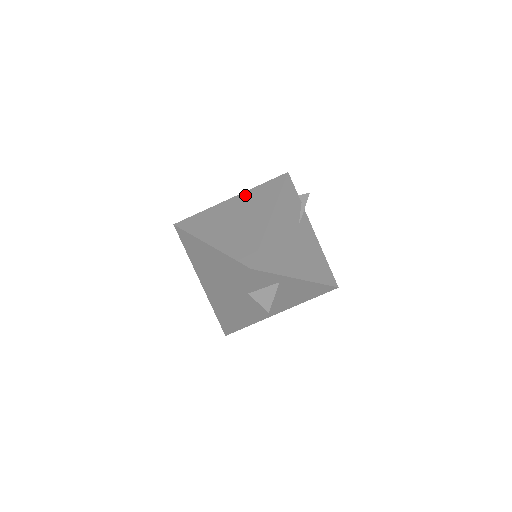
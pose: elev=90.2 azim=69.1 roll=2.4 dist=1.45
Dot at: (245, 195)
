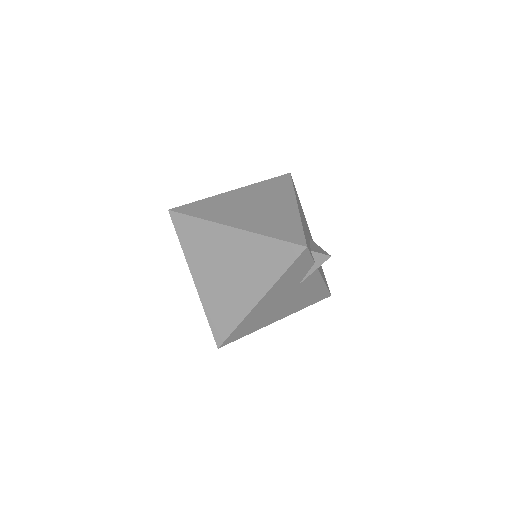
Dot at: (248, 240)
